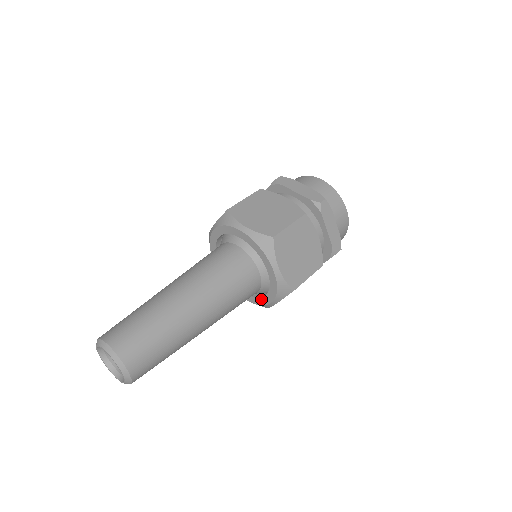
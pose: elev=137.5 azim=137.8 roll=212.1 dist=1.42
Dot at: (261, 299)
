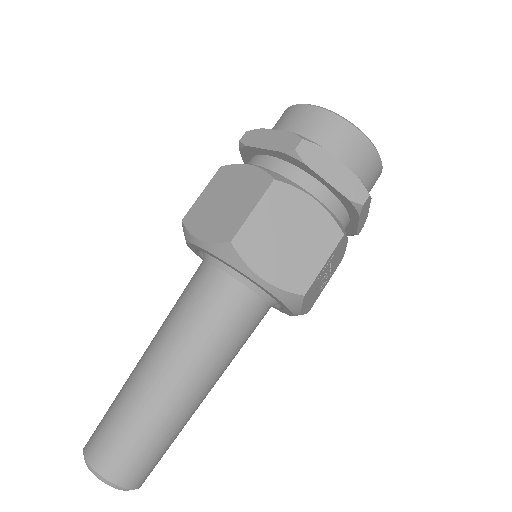
Dot at: (284, 310)
